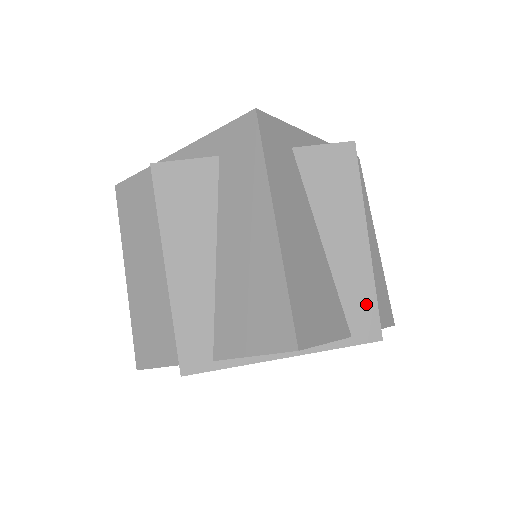
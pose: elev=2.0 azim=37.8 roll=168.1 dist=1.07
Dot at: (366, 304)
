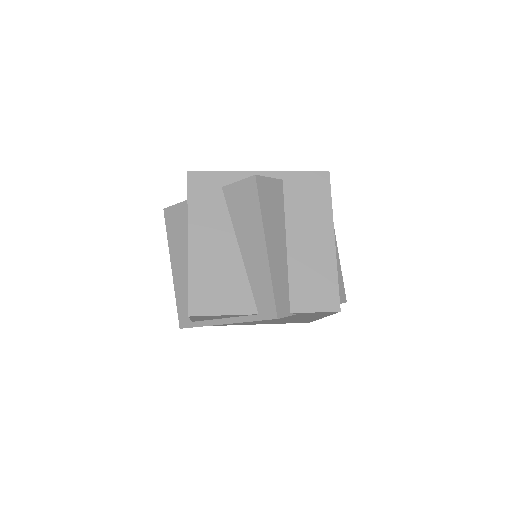
Dot at: (266, 291)
